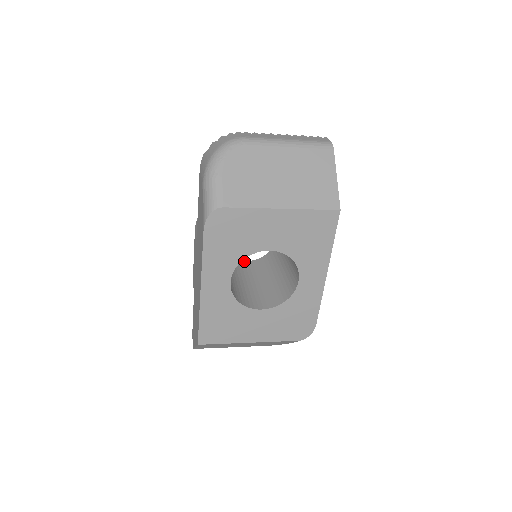
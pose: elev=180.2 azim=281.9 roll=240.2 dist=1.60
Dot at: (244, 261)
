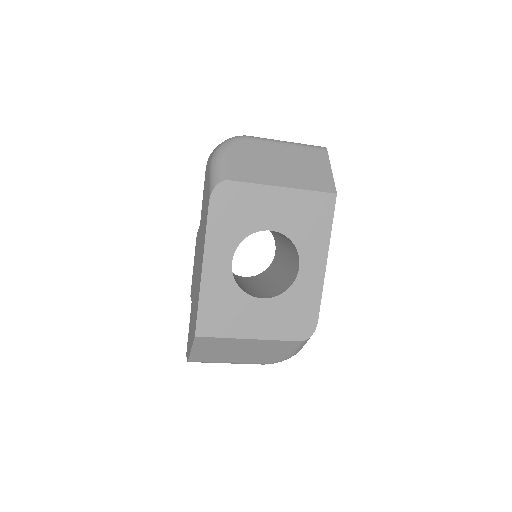
Dot at: occluded
